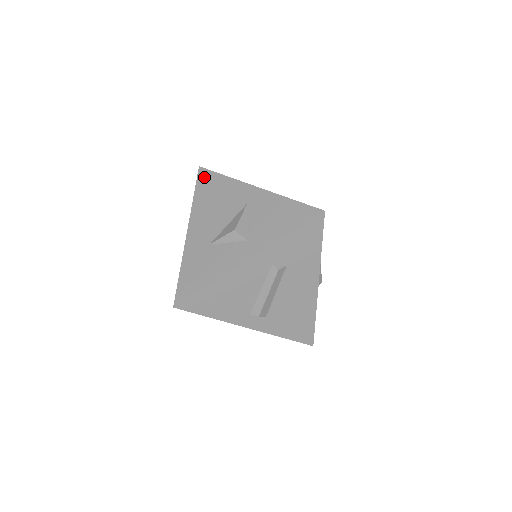
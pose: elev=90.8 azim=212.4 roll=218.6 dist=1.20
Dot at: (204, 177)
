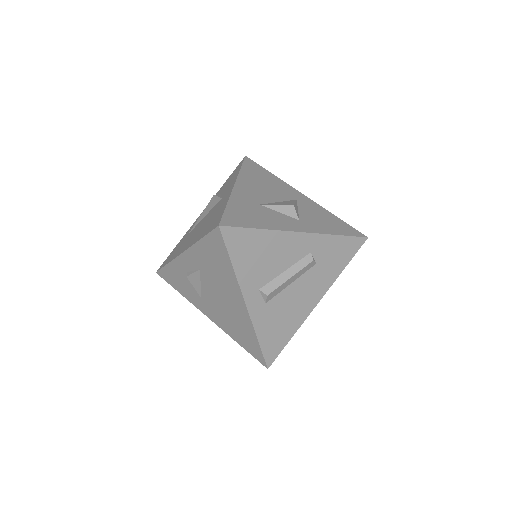
Dot at: (251, 164)
